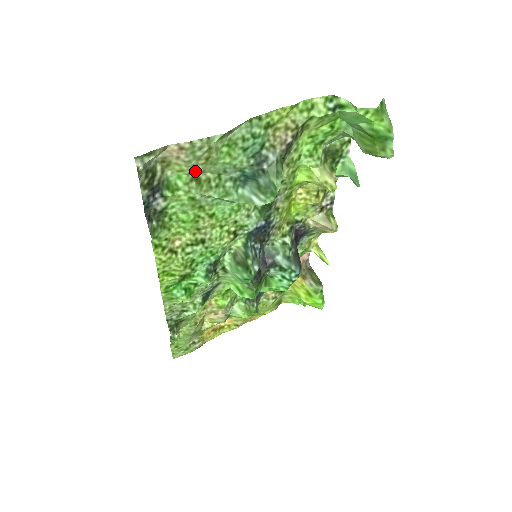
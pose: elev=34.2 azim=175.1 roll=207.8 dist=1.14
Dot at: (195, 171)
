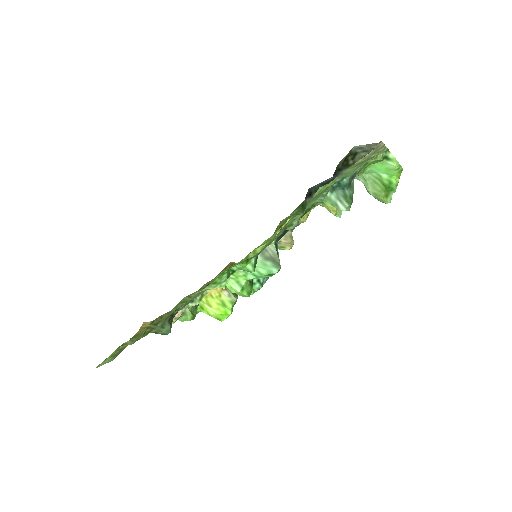
Dot at: occluded
